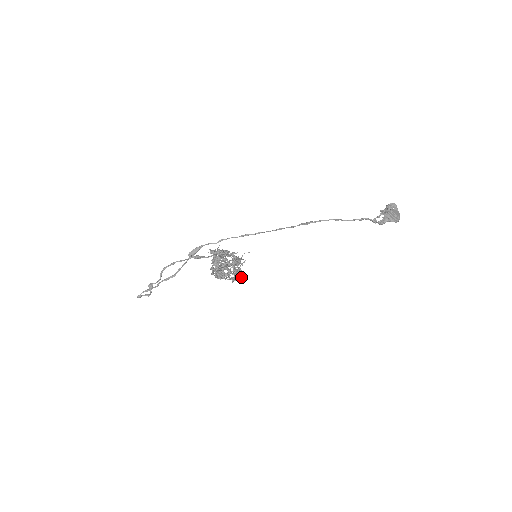
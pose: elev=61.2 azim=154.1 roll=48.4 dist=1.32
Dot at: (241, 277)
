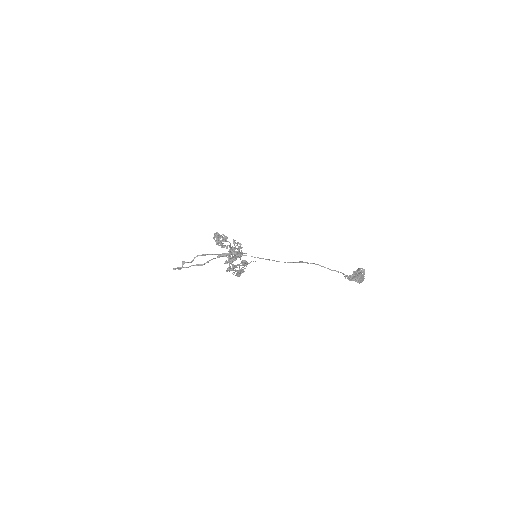
Dot at: occluded
